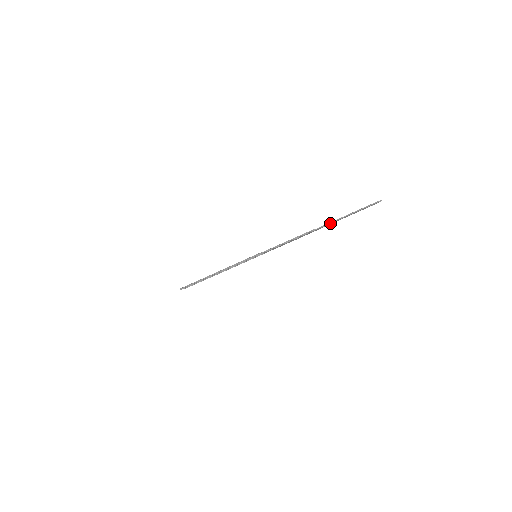
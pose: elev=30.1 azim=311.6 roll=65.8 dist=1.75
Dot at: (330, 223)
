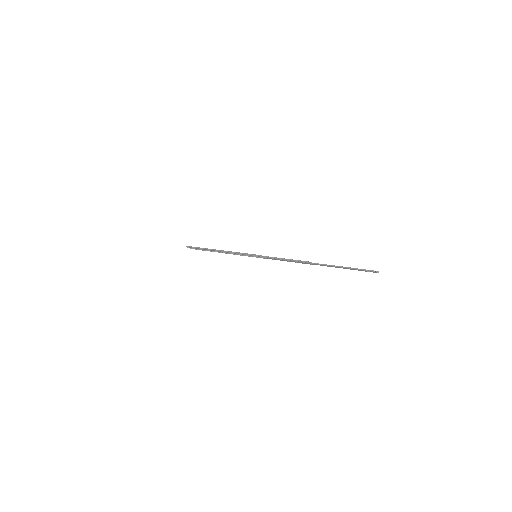
Dot at: (327, 265)
